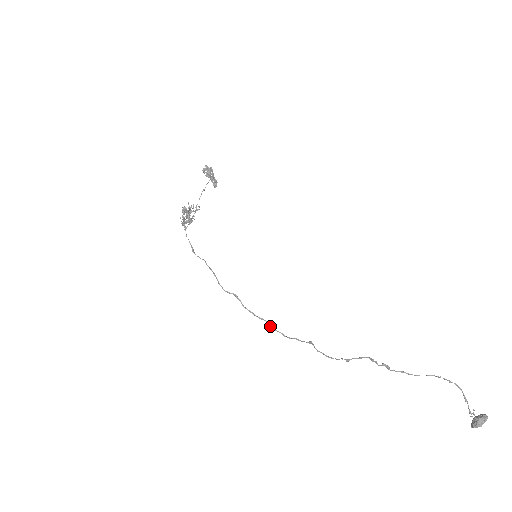
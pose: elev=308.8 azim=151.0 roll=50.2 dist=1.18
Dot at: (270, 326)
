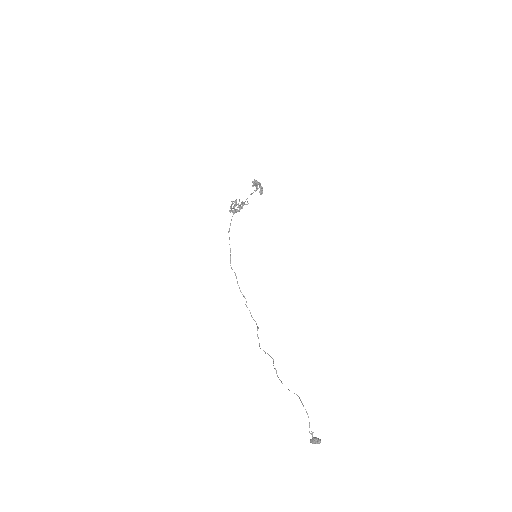
Dot at: occluded
